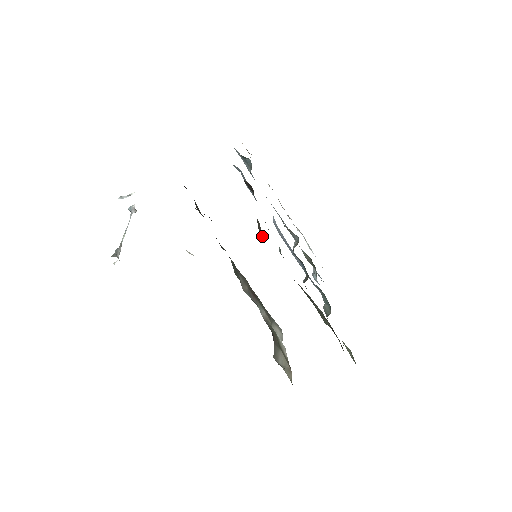
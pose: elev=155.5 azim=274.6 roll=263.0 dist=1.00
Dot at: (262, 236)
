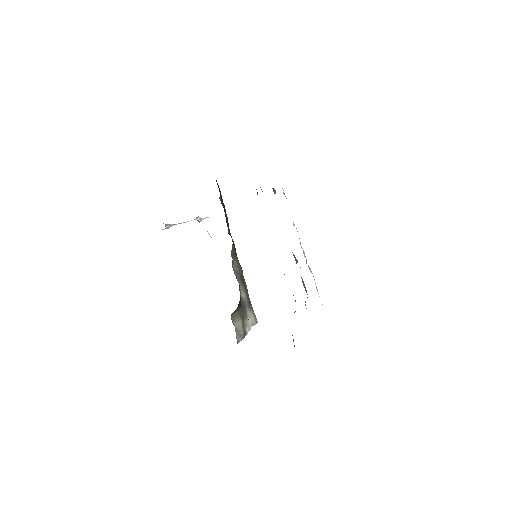
Dot at: occluded
